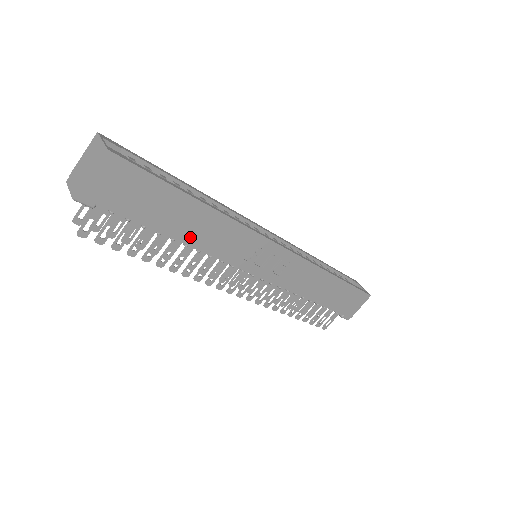
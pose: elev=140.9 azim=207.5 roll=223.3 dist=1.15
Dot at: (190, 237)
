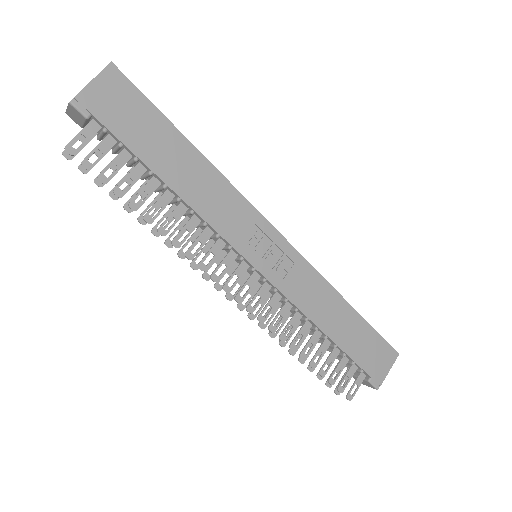
Dot at: (183, 188)
